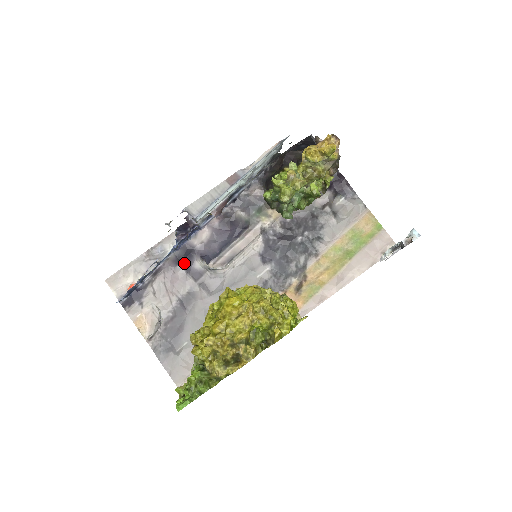
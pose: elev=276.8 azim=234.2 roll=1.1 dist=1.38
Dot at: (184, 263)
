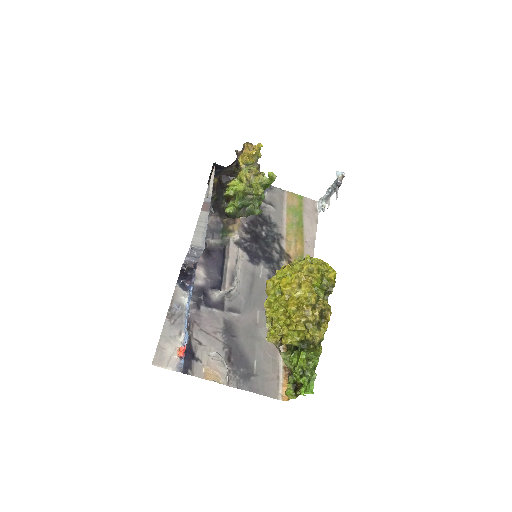
Dot at: (204, 303)
